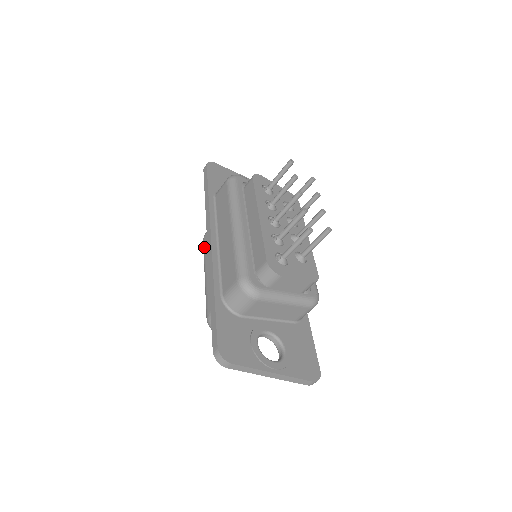
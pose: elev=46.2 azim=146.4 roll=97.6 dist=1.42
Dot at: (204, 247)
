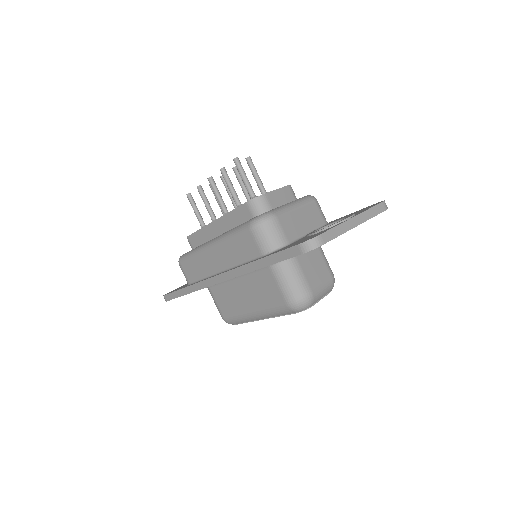
Dot at: (231, 317)
